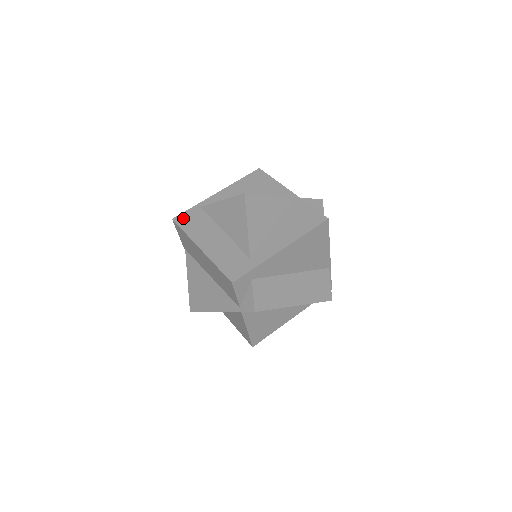
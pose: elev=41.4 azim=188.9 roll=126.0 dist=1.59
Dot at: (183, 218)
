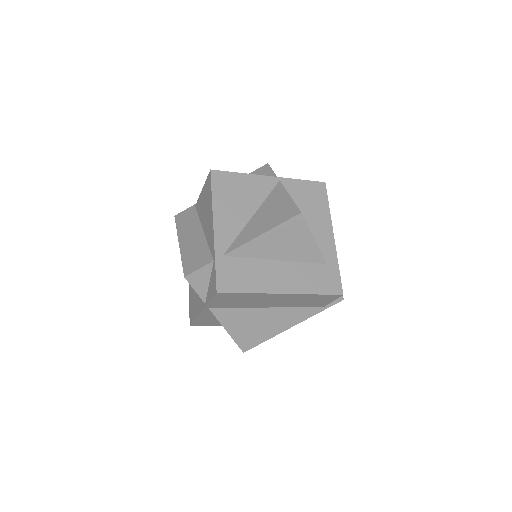
Dot at: (226, 282)
